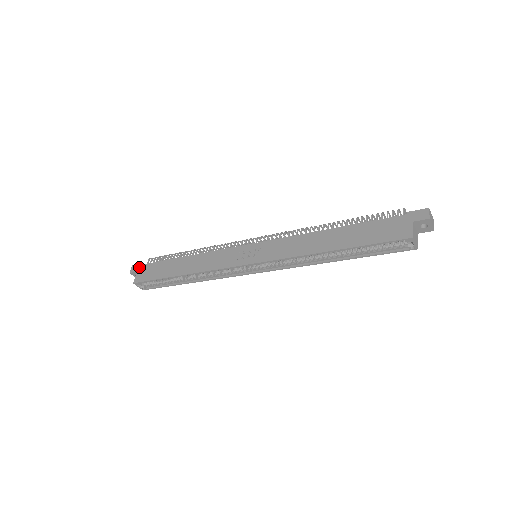
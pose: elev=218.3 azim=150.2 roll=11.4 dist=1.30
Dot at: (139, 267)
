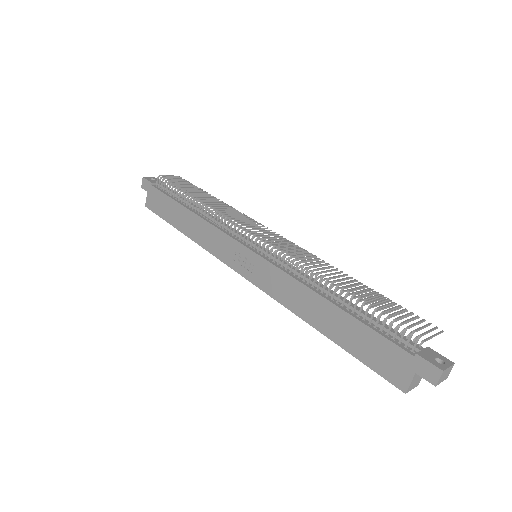
Dot at: (148, 187)
